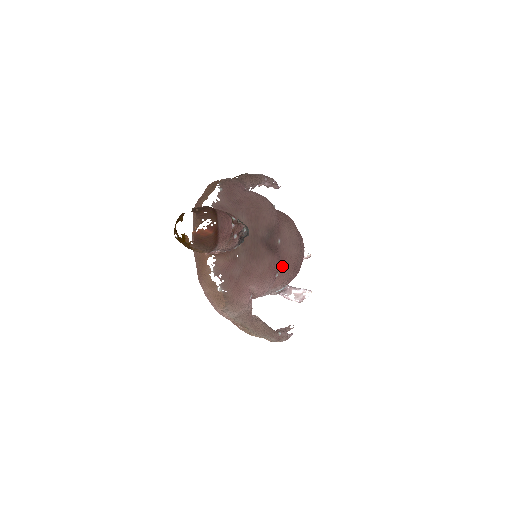
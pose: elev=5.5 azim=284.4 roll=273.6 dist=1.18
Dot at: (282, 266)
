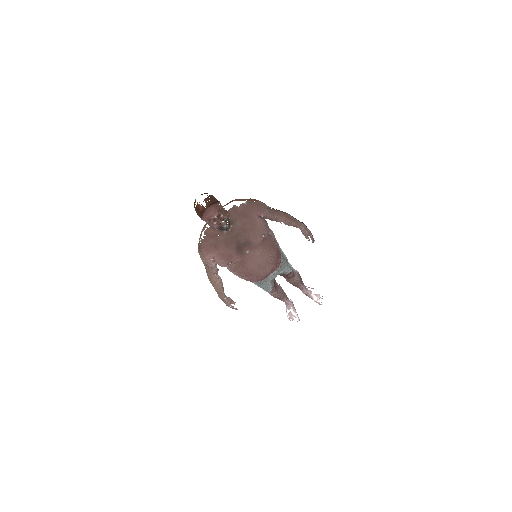
Dot at: (240, 264)
